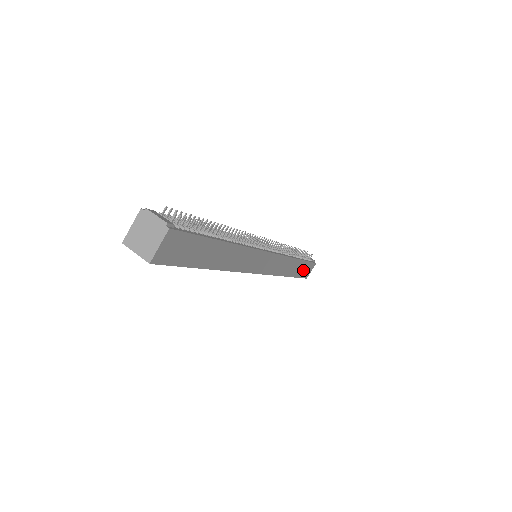
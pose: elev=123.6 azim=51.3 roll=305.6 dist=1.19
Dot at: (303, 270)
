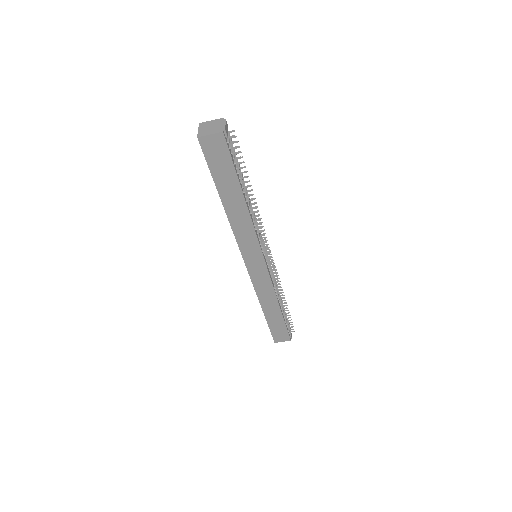
Dot at: (277, 327)
